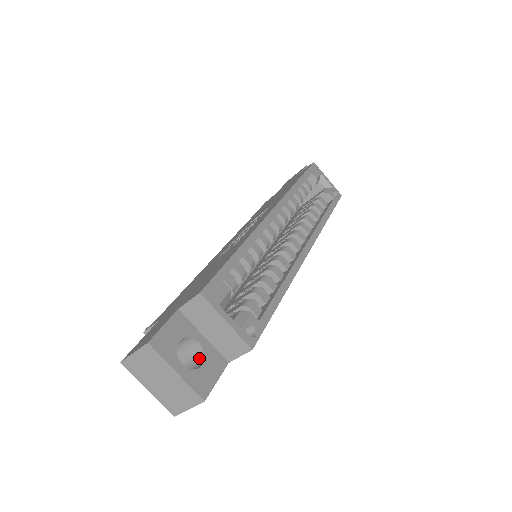
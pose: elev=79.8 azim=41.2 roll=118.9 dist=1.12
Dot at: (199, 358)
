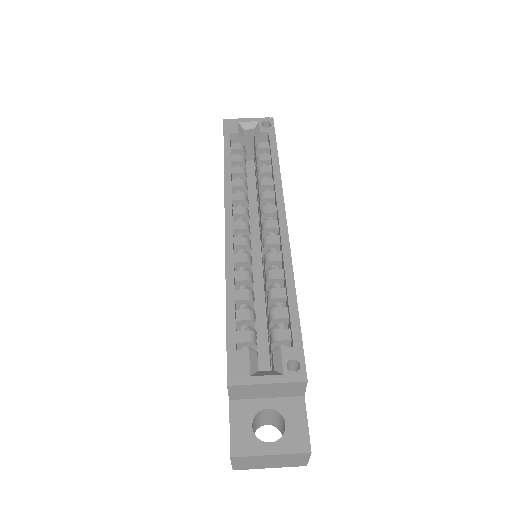
Dot at: (280, 417)
